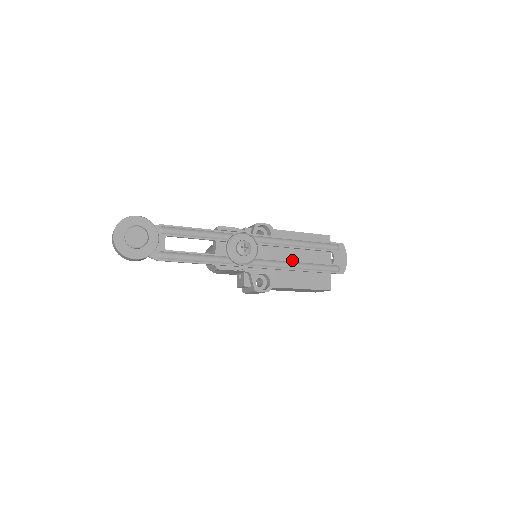
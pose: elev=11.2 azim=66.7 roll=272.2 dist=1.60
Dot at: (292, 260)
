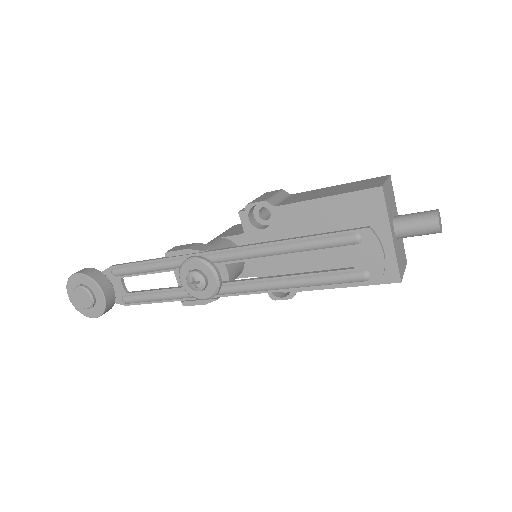
Dot at: (278, 276)
